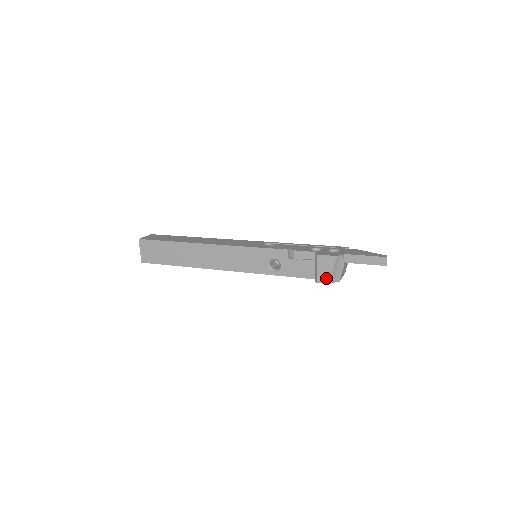
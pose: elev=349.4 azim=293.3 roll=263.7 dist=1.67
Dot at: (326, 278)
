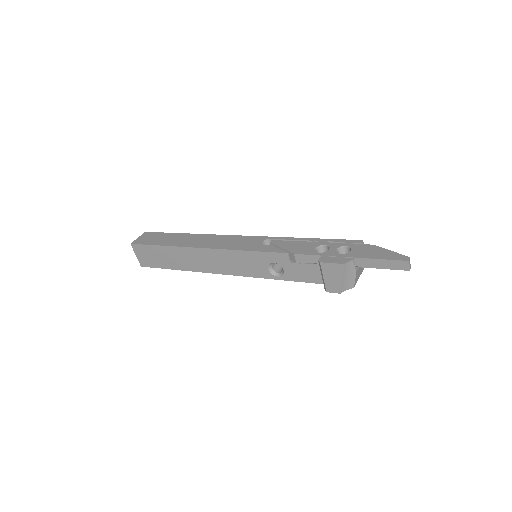
Dot at: (336, 287)
